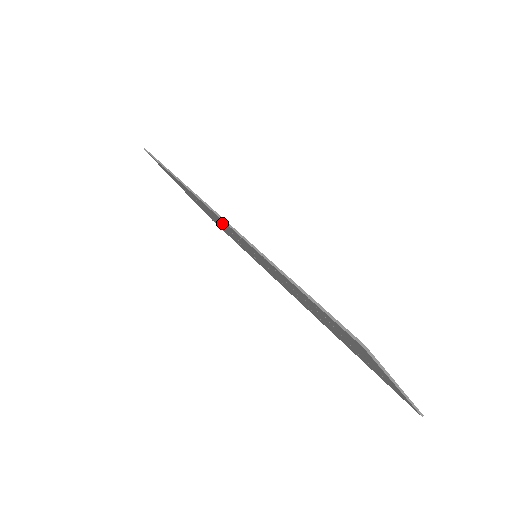
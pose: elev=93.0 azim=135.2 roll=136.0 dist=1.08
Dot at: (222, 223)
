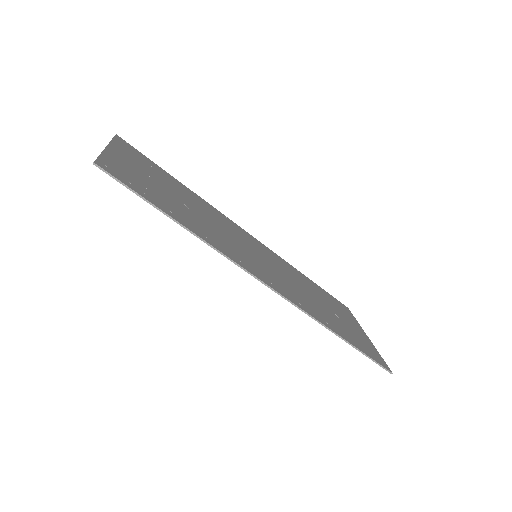
Dot at: (242, 258)
